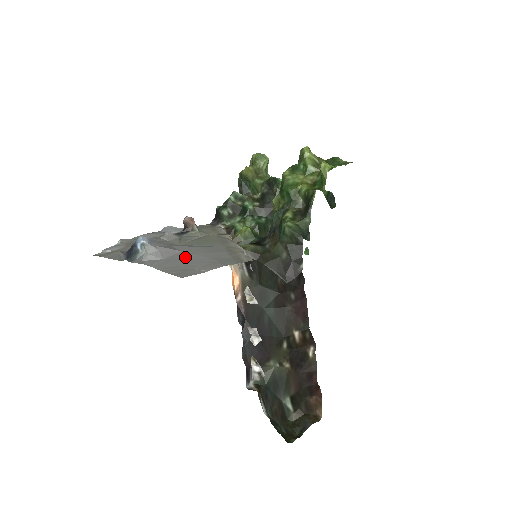
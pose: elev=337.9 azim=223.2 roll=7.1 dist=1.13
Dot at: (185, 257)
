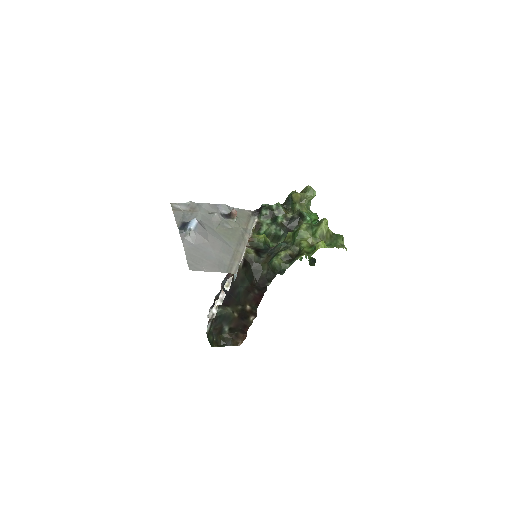
Dot at: (206, 249)
